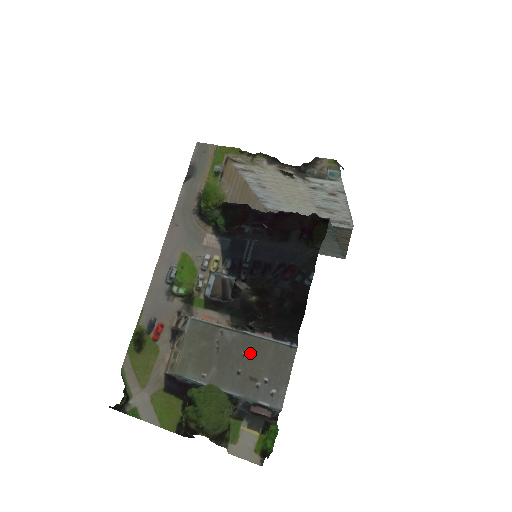
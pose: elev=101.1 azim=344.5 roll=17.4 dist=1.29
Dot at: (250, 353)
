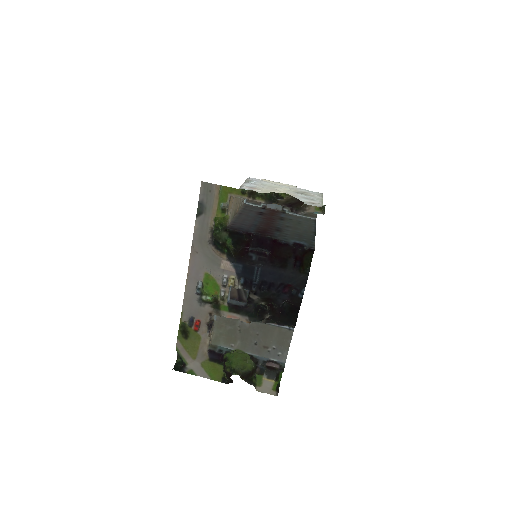
Dot at: (262, 333)
